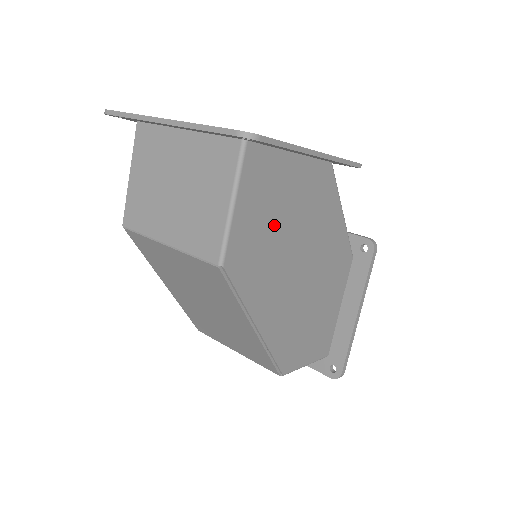
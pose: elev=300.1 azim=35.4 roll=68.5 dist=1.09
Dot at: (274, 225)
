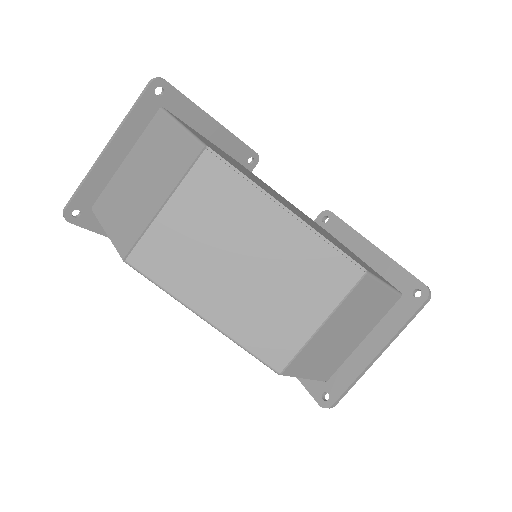
Dot at: occluded
